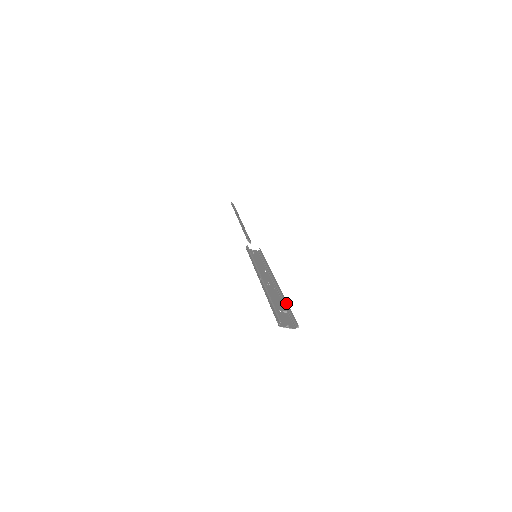
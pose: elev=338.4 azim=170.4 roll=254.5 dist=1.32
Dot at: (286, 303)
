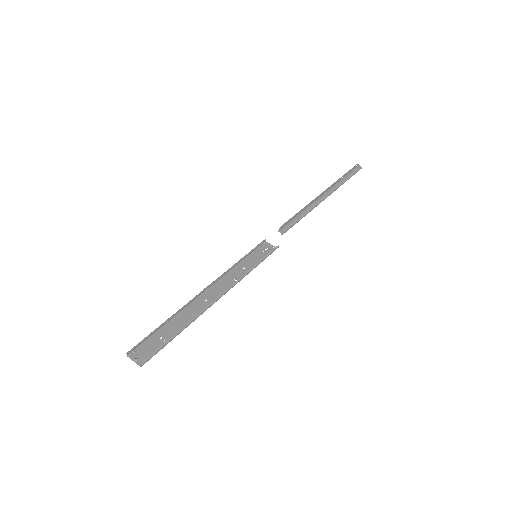
Dot at: (180, 331)
